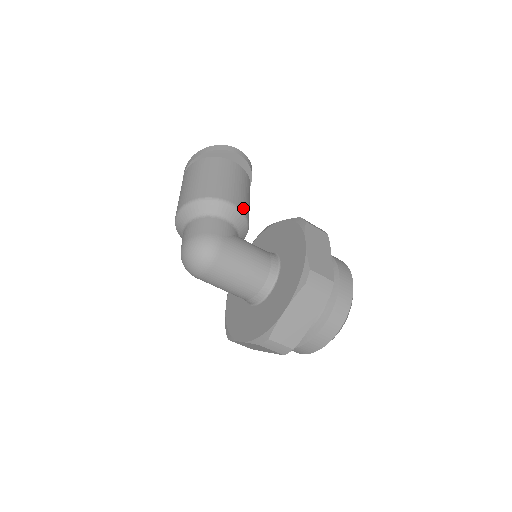
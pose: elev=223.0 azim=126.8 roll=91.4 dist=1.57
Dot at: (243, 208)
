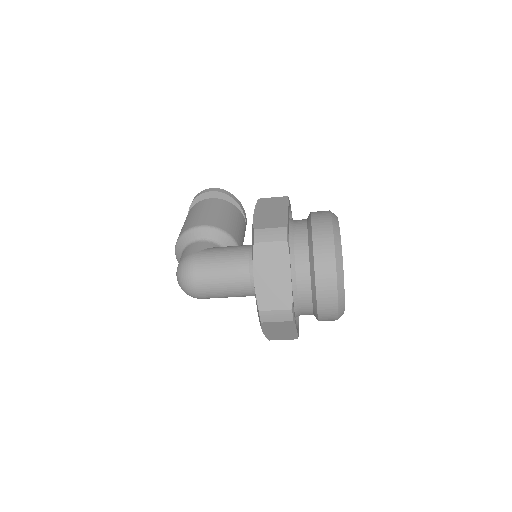
Dot at: (215, 224)
